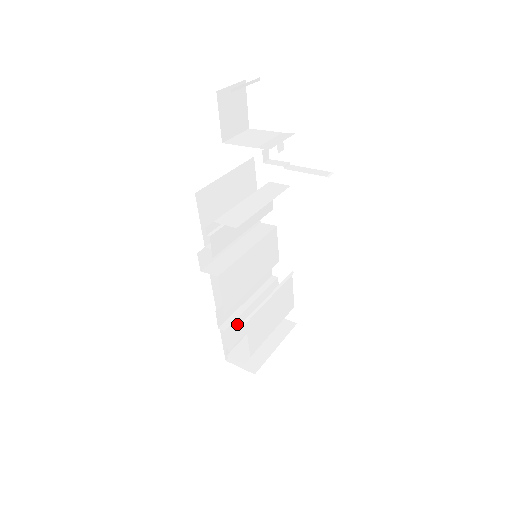
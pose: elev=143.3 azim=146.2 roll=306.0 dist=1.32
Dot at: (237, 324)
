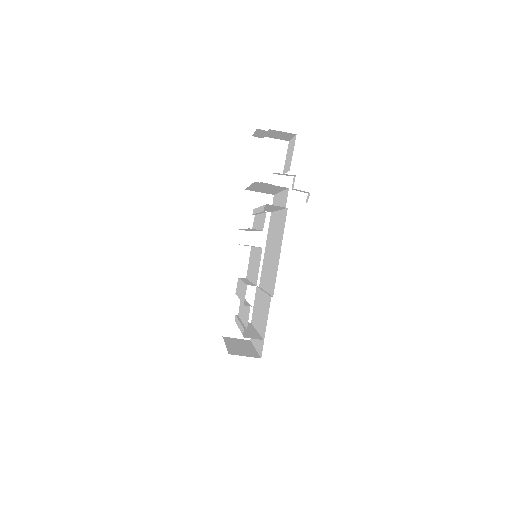
Dot at: (248, 310)
